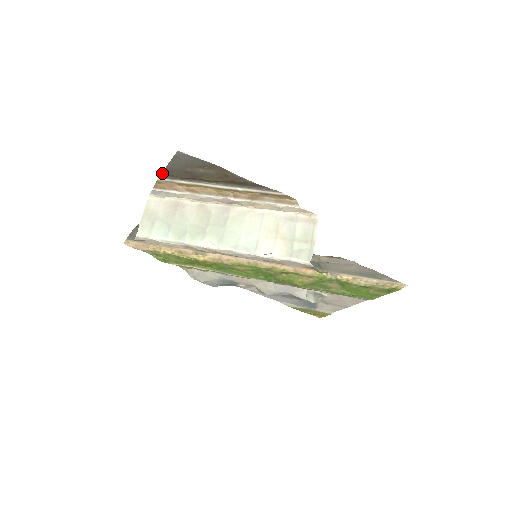
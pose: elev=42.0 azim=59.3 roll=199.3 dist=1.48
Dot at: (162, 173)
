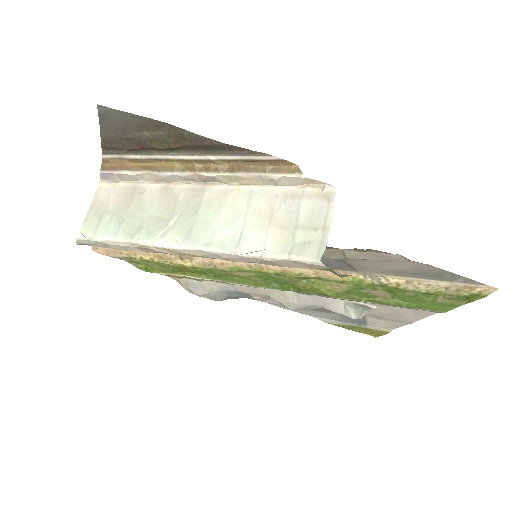
Dot at: (102, 146)
